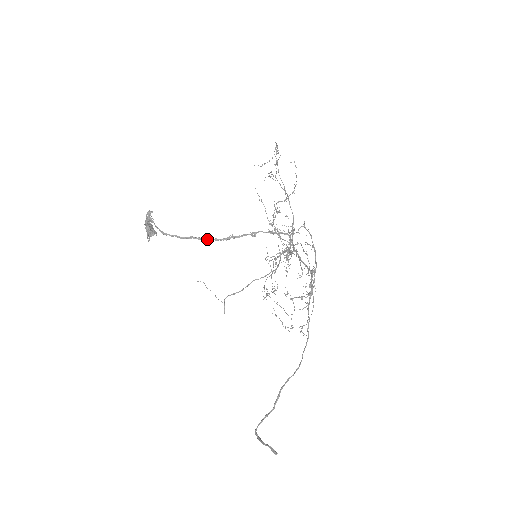
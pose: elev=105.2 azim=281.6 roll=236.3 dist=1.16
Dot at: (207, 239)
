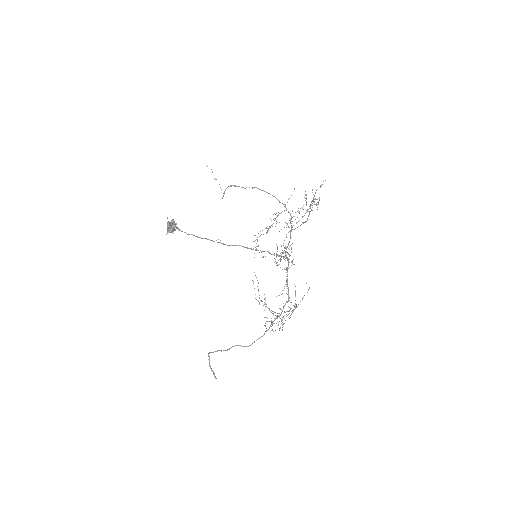
Dot at: (219, 242)
